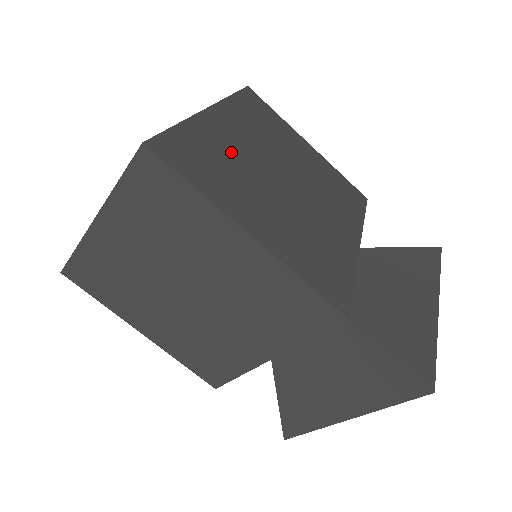
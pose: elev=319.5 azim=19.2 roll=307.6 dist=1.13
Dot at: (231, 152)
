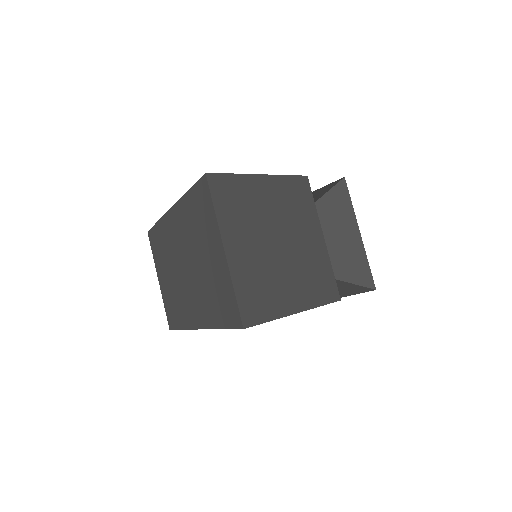
Dot at: occluded
